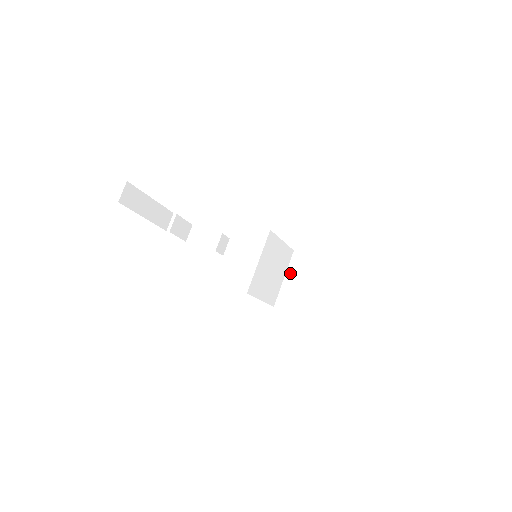
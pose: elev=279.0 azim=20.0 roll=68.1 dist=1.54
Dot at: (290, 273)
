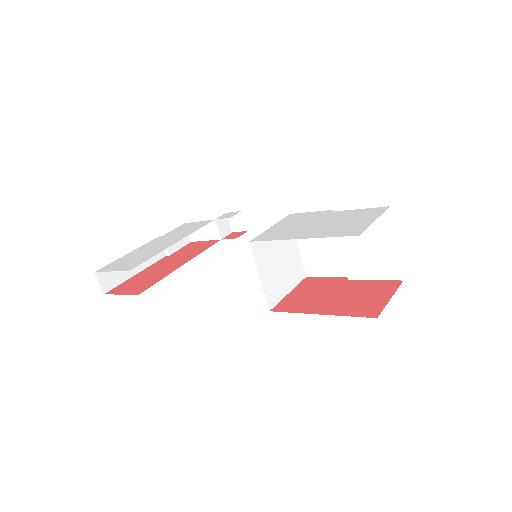
Dot at: (300, 239)
